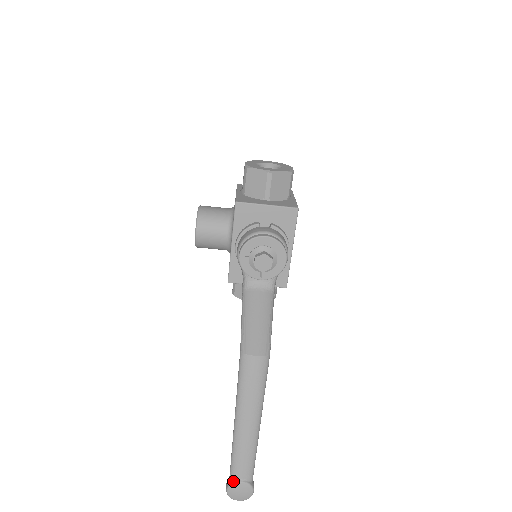
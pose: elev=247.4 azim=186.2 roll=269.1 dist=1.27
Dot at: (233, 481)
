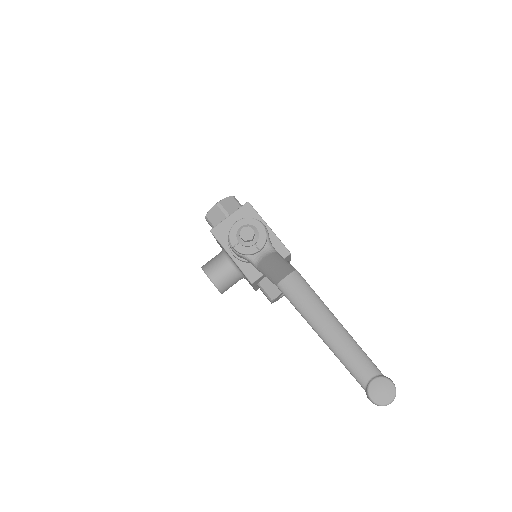
Dot at: (367, 386)
